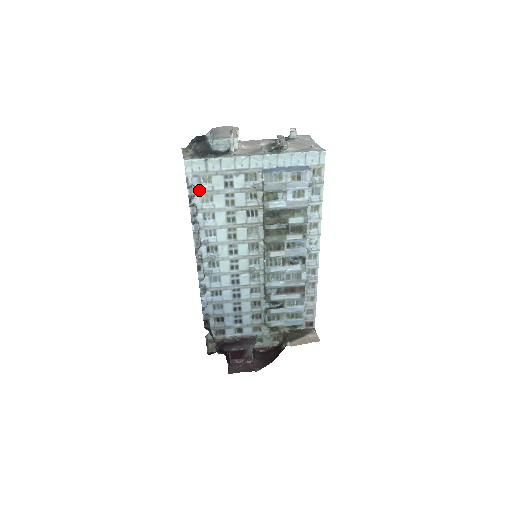
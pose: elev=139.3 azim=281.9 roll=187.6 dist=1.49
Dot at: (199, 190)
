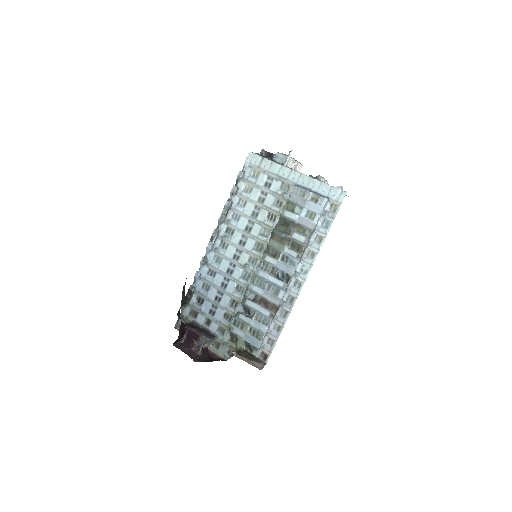
Dot at: (247, 179)
